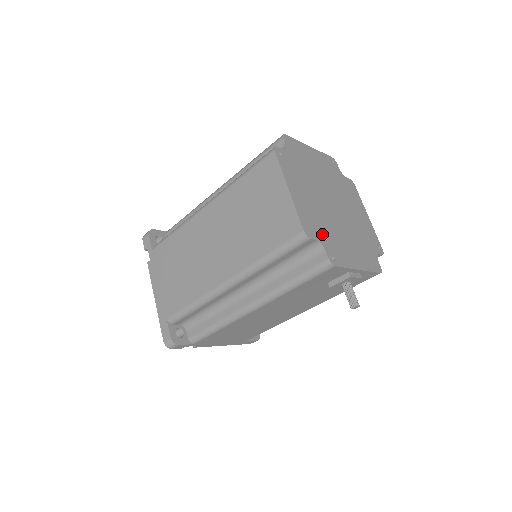
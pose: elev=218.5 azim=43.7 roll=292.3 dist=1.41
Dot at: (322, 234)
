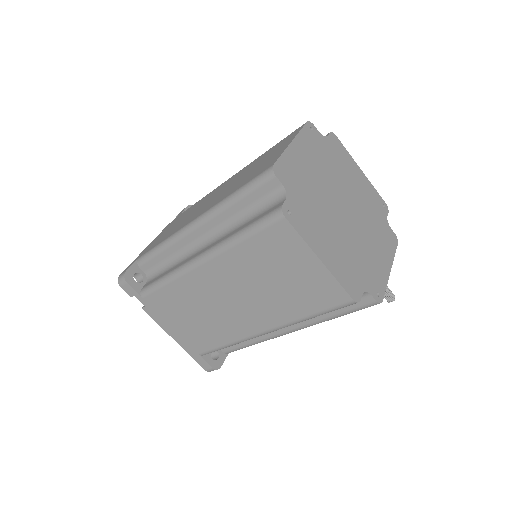
Dot at: (360, 276)
